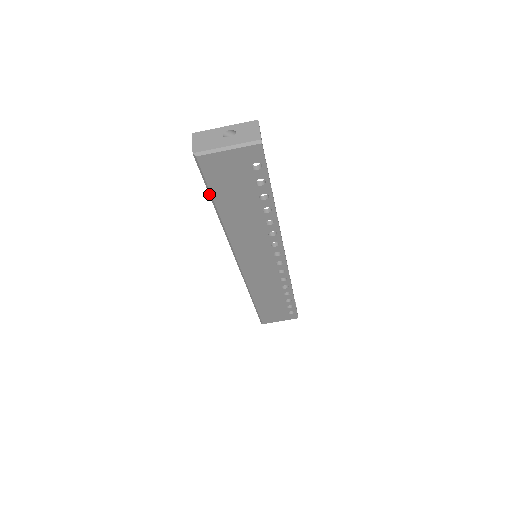
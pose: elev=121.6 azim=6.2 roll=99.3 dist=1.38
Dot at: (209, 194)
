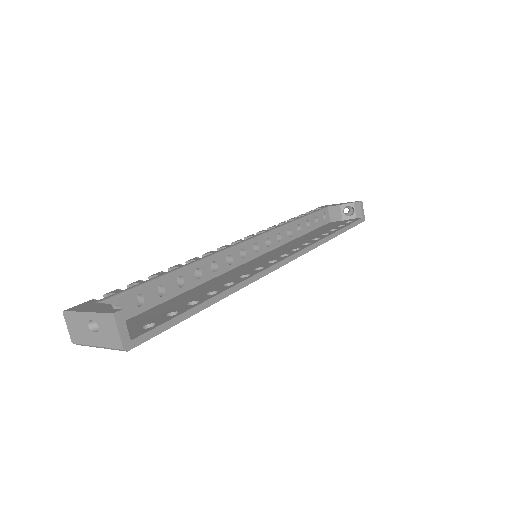
Dot at: occluded
